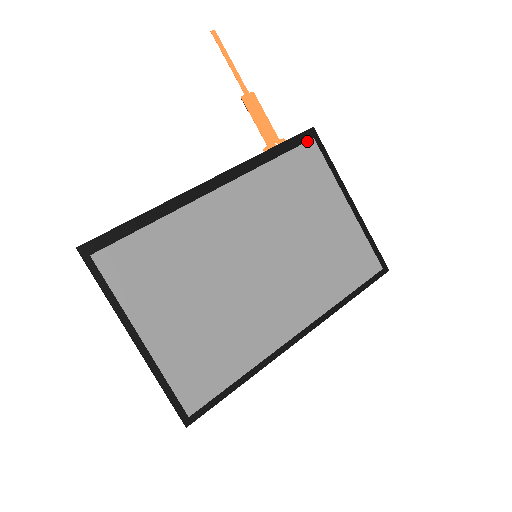
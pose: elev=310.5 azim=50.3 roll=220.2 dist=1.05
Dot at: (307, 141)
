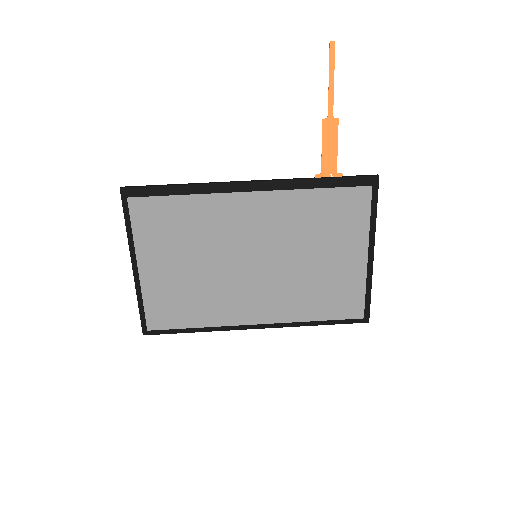
Dot at: (363, 186)
